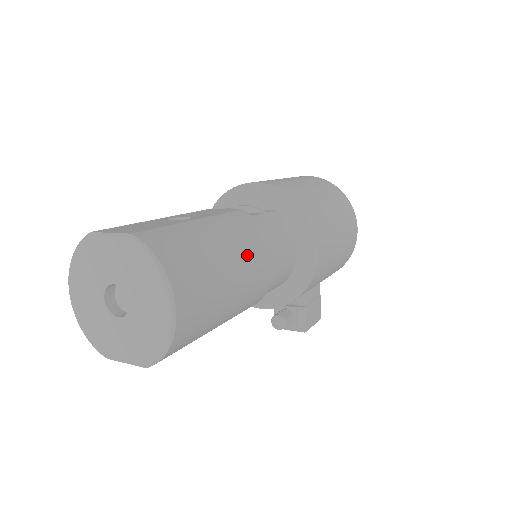
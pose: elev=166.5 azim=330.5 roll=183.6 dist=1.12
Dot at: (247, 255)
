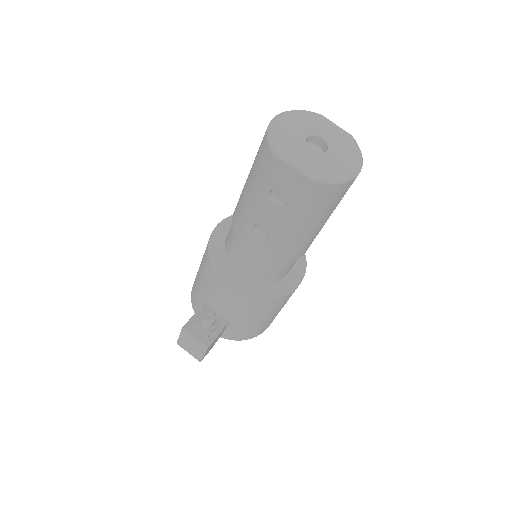
Dot at: occluded
